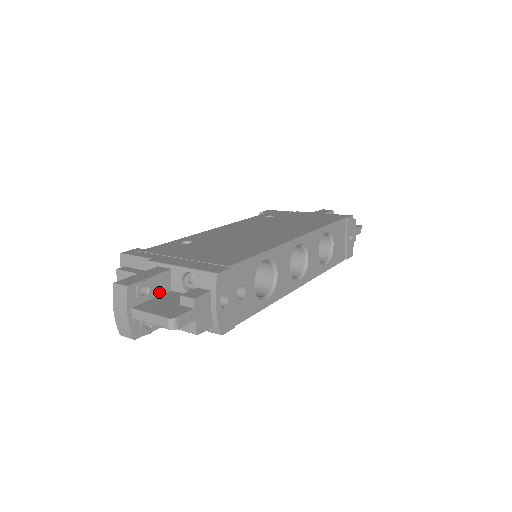
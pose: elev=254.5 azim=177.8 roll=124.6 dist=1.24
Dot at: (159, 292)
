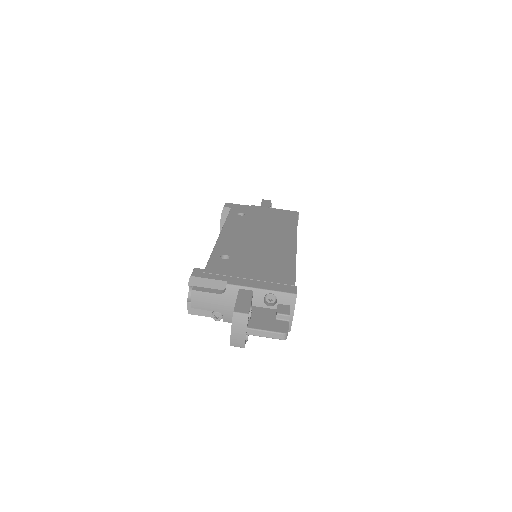
Dot at: occluded
